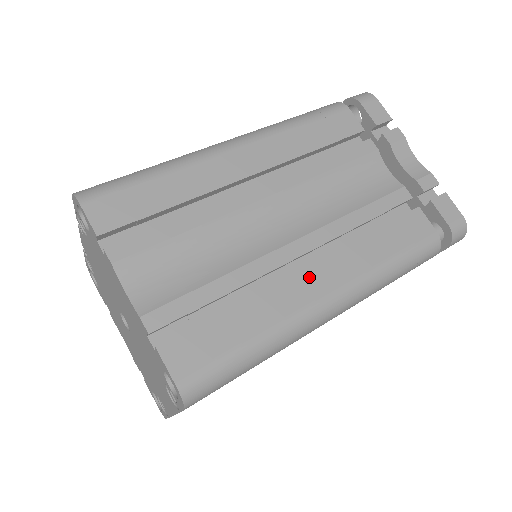
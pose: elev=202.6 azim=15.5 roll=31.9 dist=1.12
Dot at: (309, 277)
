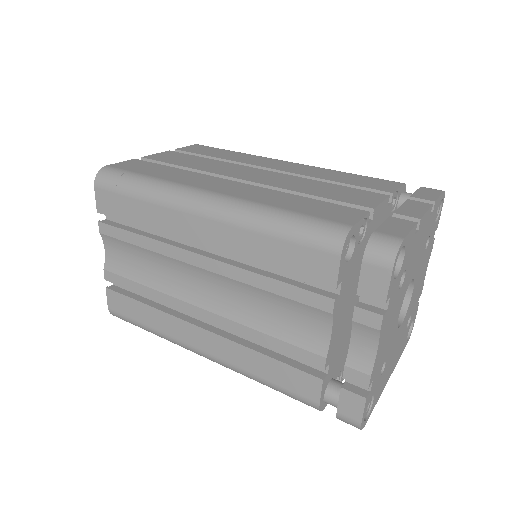
Dot at: (196, 333)
